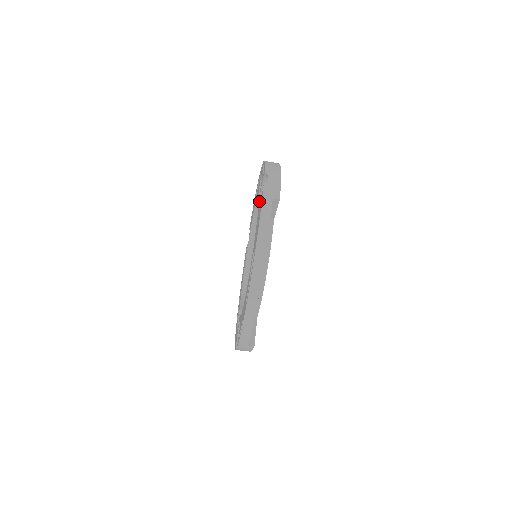
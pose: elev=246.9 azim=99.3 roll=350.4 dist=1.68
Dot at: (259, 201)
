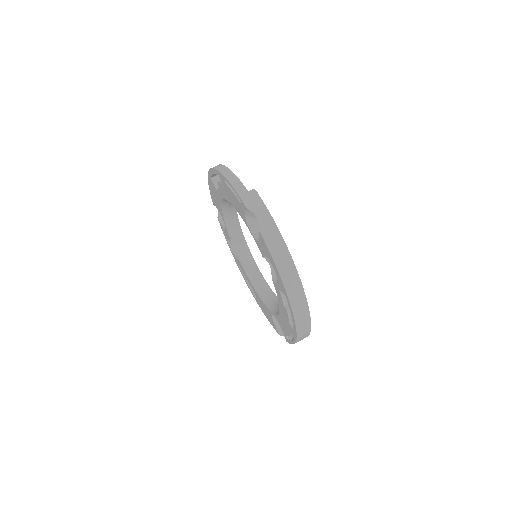
Dot at: (225, 226)
